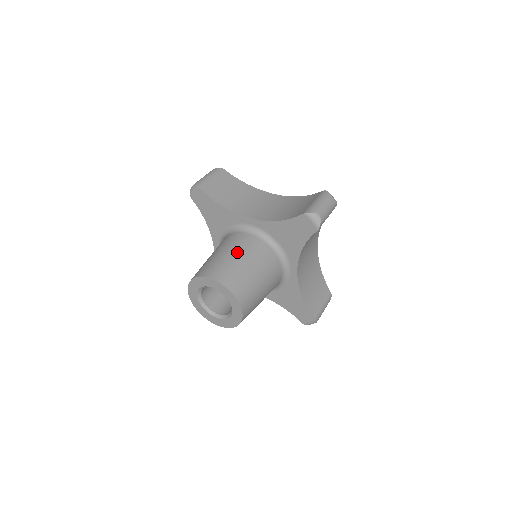
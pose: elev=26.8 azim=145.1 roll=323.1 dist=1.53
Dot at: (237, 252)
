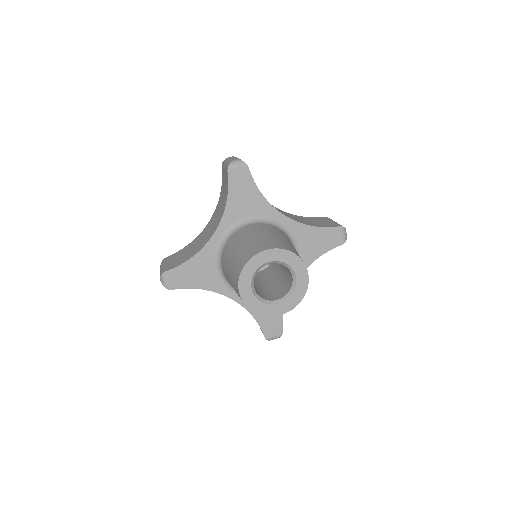
Dot at: (236, 247)
